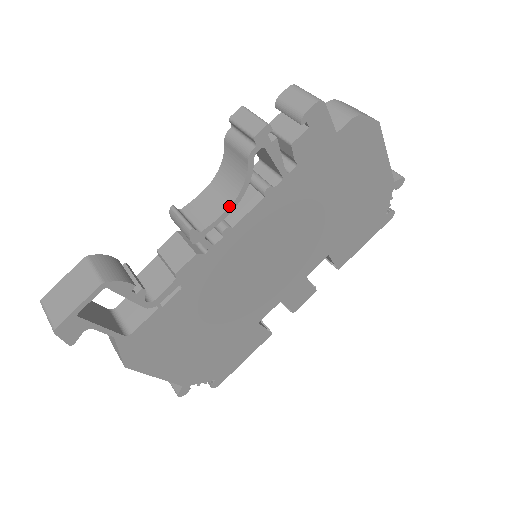
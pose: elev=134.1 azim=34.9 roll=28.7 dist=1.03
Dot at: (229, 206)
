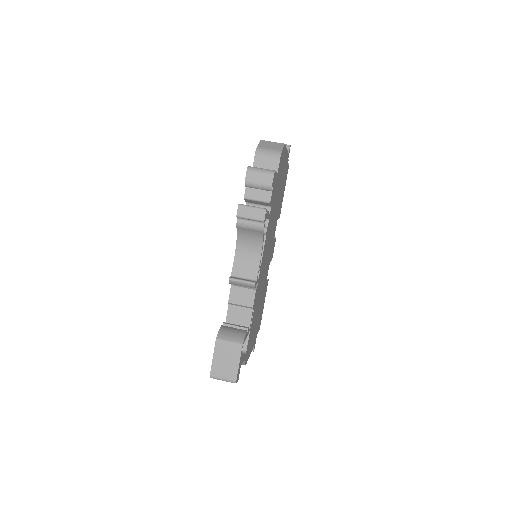
Dot at: (260, 257)
